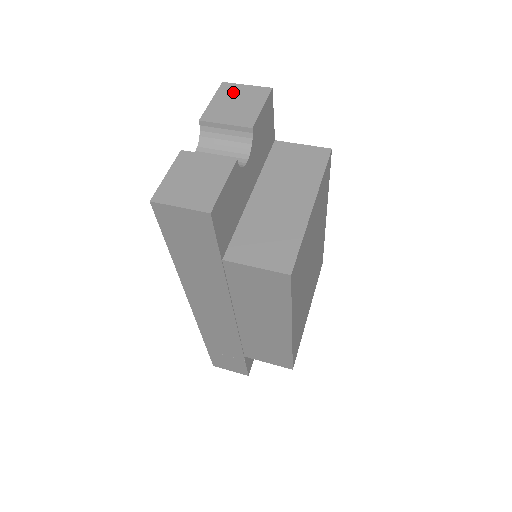
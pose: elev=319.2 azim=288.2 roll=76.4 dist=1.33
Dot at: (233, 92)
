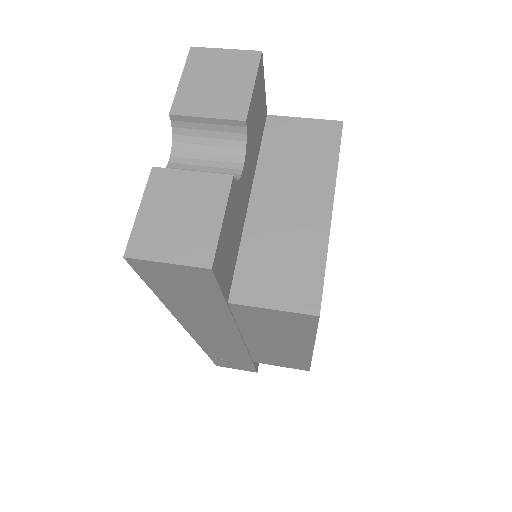
Dot at: (209, 63)
